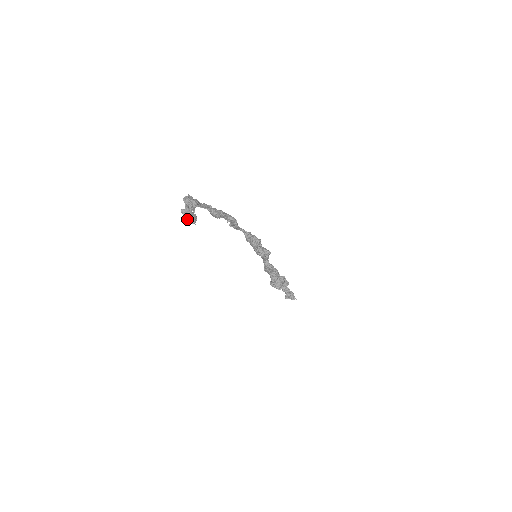
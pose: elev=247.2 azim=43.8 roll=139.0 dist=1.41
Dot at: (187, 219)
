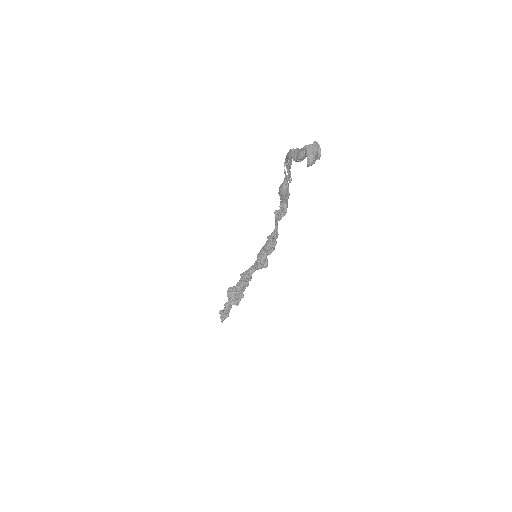
Dot at: (309, 155)
